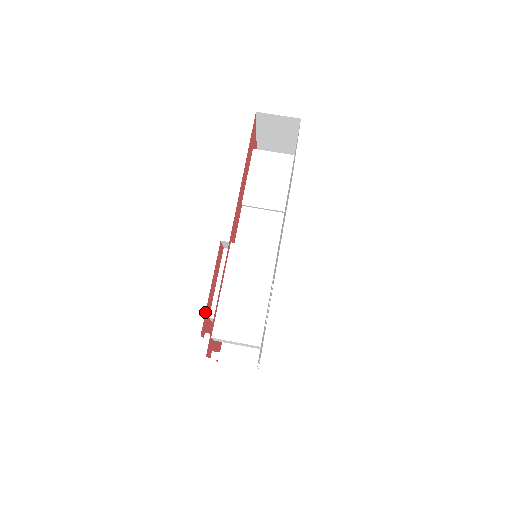
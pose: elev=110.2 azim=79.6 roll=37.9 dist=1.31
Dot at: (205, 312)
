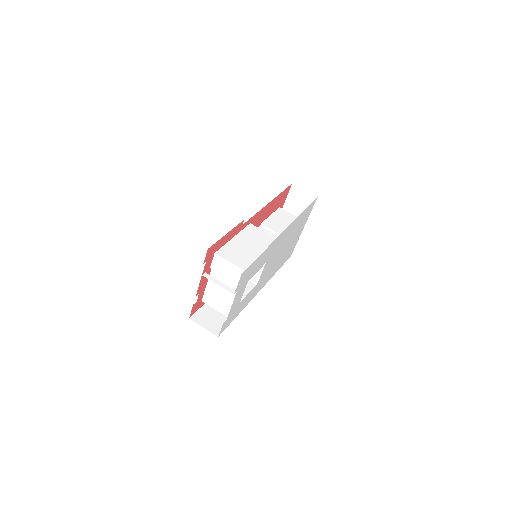
Dot at: (217, 241)
